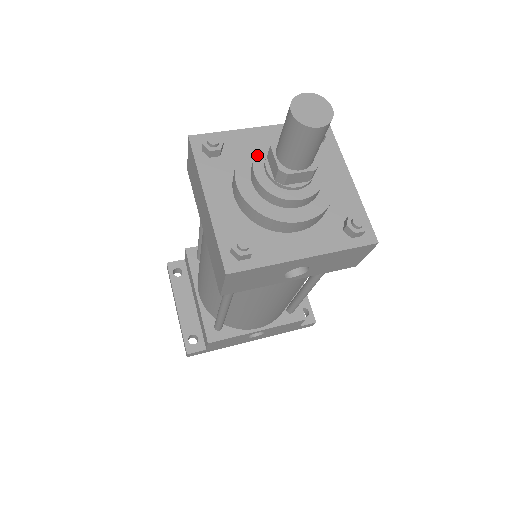
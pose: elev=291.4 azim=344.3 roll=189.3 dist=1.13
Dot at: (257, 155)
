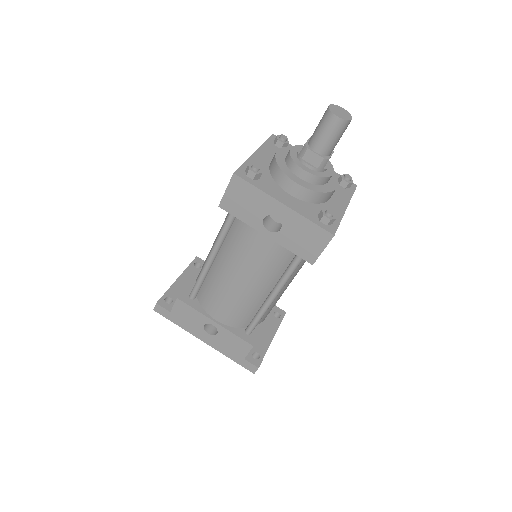
Dot at: (300, 146)
